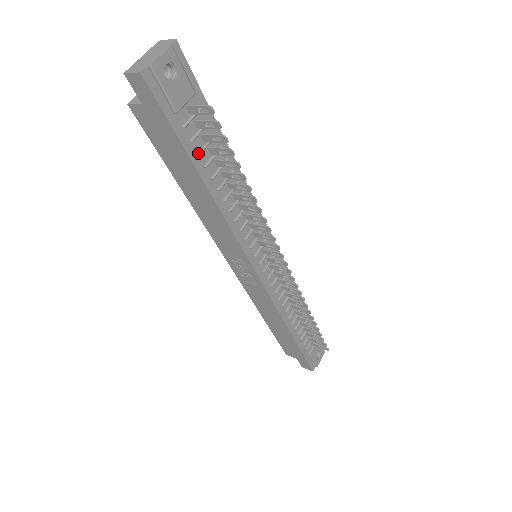
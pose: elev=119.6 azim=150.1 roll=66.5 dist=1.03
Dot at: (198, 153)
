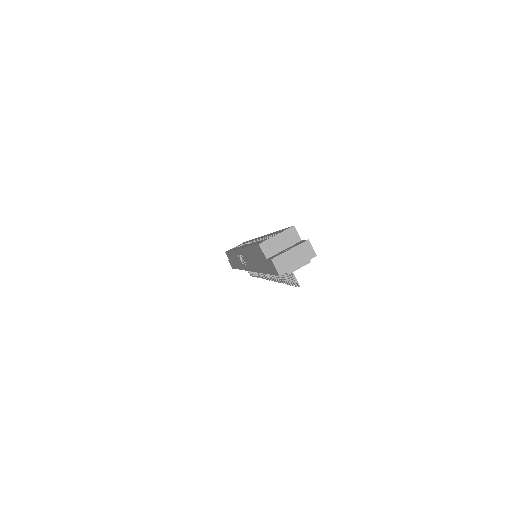
Dot at: occluded
